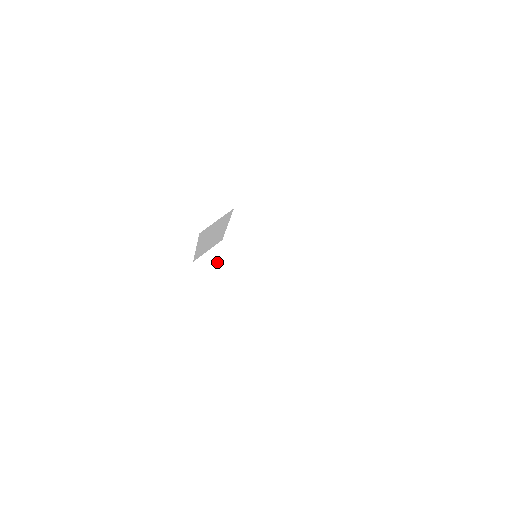
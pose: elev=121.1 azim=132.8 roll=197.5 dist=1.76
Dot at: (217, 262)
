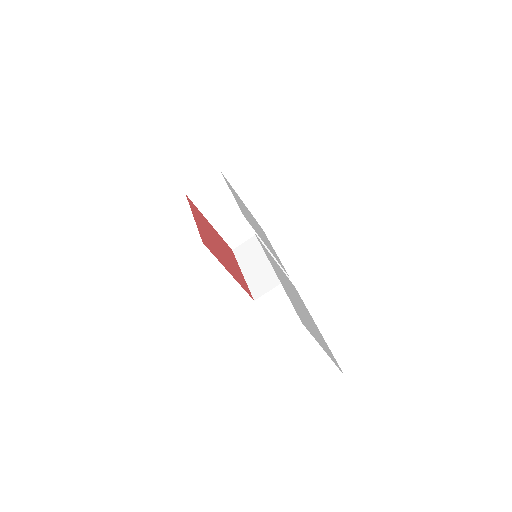
Dot at: (211, 194)
